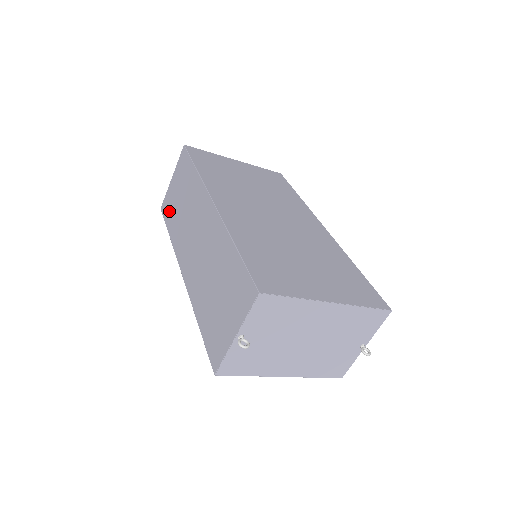
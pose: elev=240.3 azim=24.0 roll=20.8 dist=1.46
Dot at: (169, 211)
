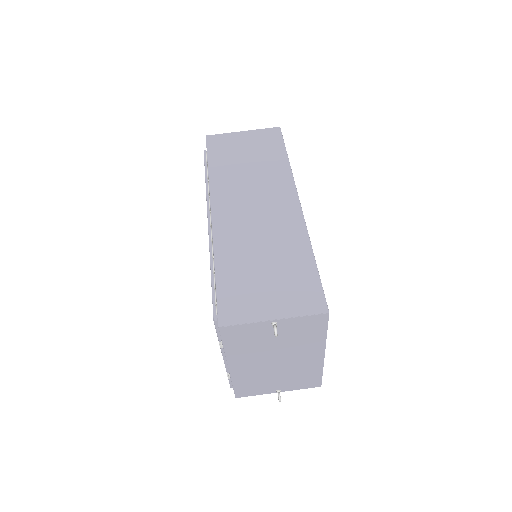
Dot at: (222, 150)
